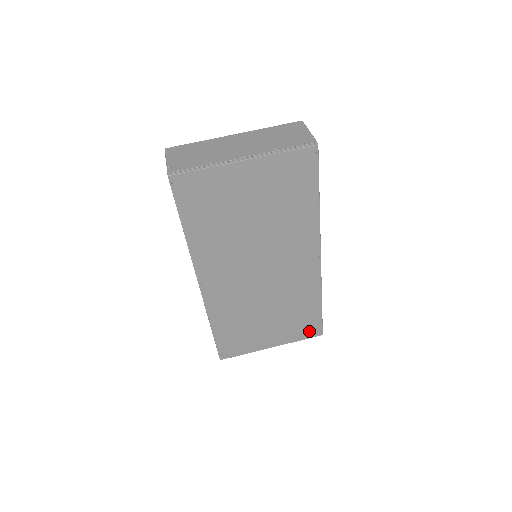
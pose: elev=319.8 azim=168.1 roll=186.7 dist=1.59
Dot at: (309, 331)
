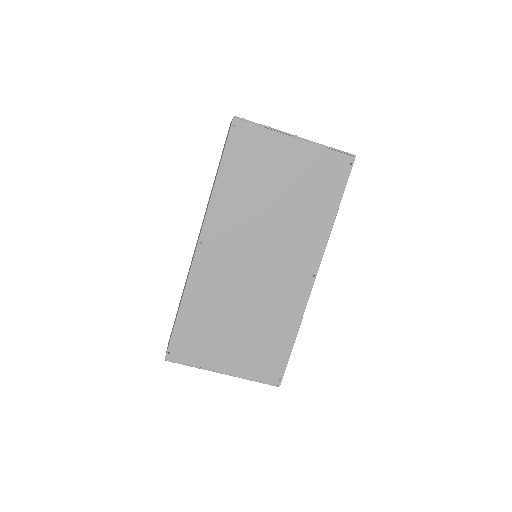
Dot at: (269, 372)
